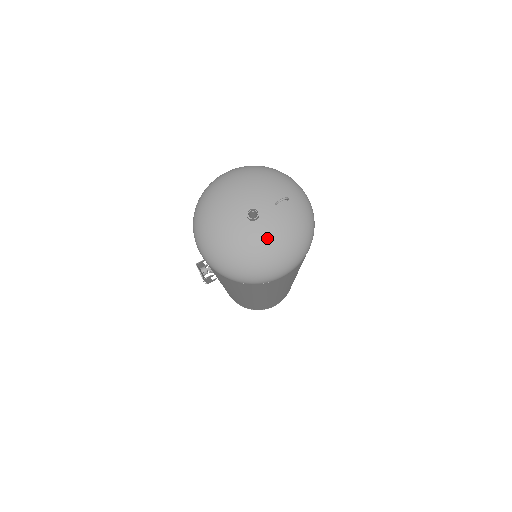
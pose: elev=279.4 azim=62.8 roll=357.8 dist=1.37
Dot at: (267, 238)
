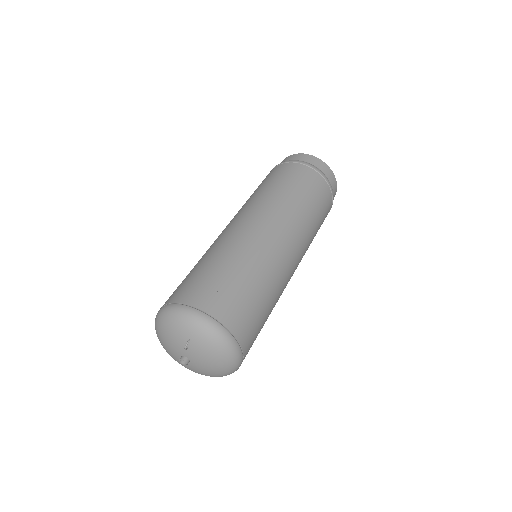
Dot at: (205, 366)
